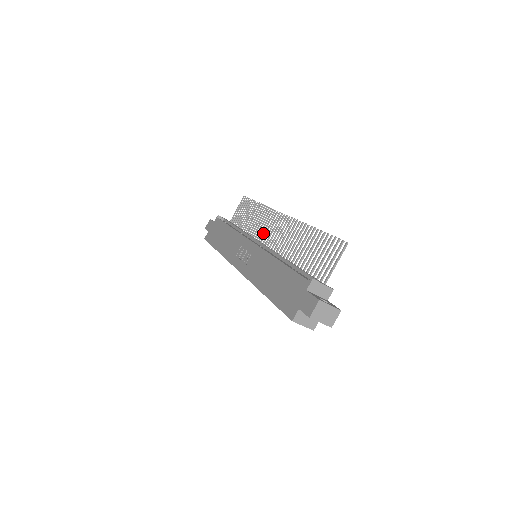
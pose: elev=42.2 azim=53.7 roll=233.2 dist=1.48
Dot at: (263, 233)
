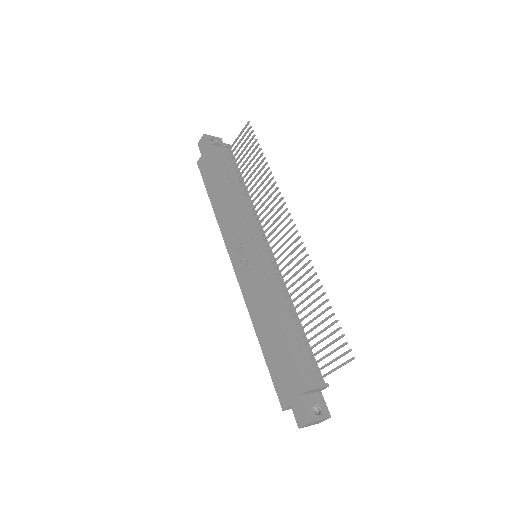
Dot at: (267, 223)
